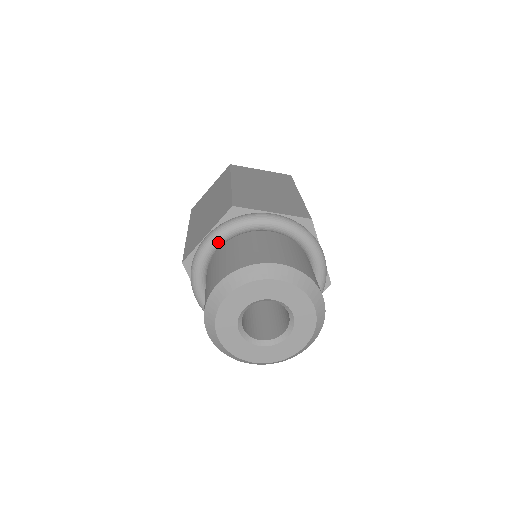
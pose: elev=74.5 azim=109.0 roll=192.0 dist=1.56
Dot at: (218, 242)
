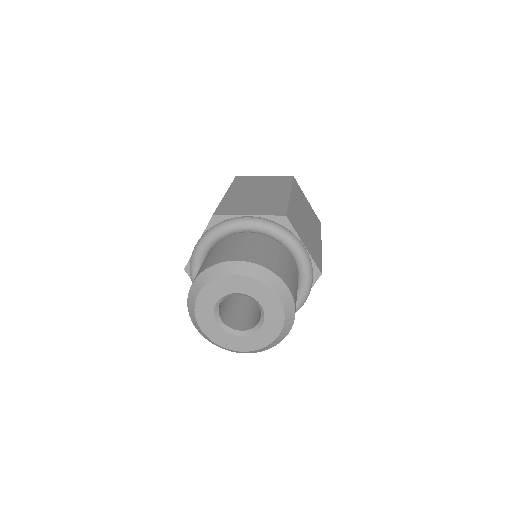
Dot at: (254, 229)
